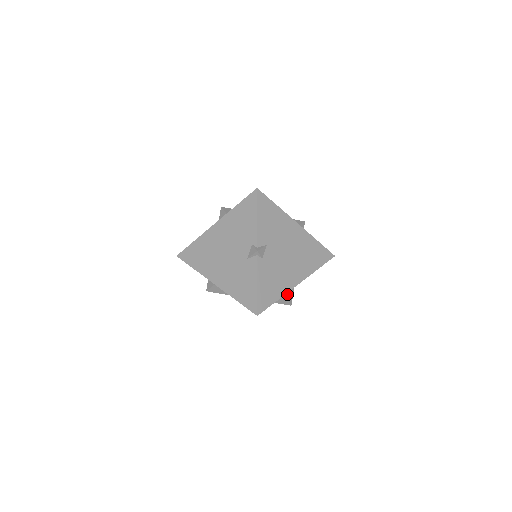
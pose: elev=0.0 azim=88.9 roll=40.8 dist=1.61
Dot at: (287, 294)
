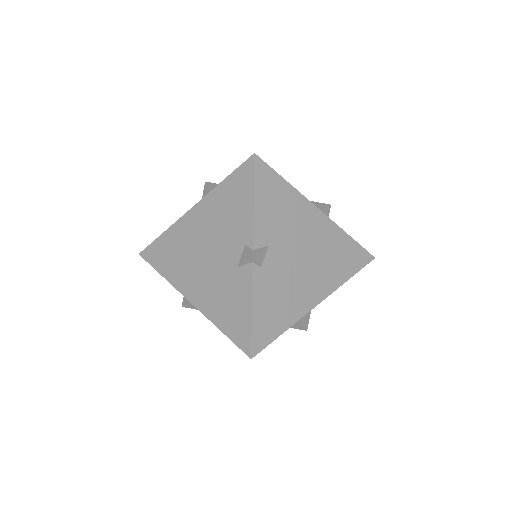
Dot at: occluded
